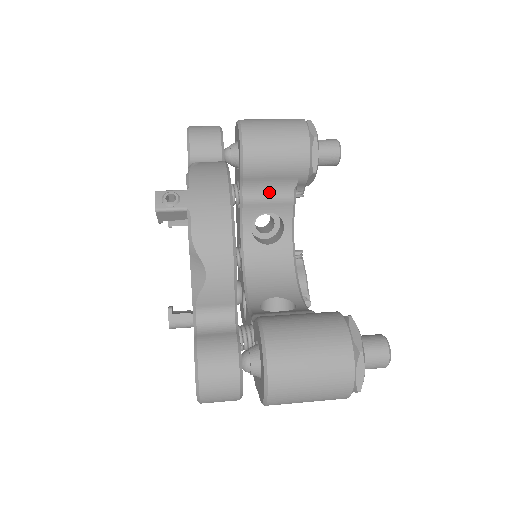
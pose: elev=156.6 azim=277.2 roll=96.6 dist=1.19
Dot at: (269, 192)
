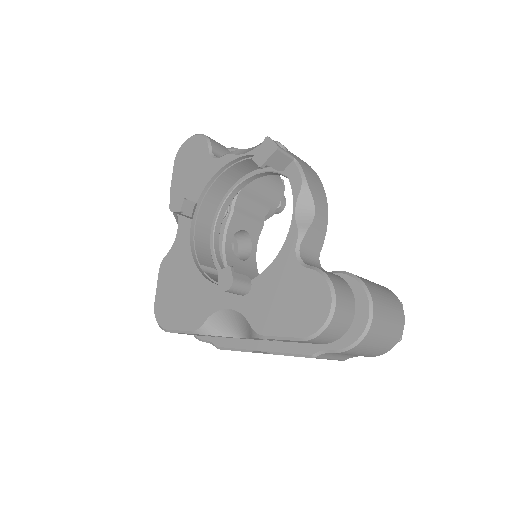
Dot at: (251, 211)
